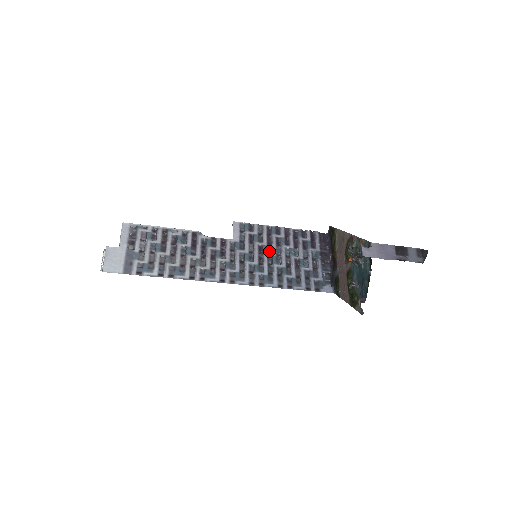
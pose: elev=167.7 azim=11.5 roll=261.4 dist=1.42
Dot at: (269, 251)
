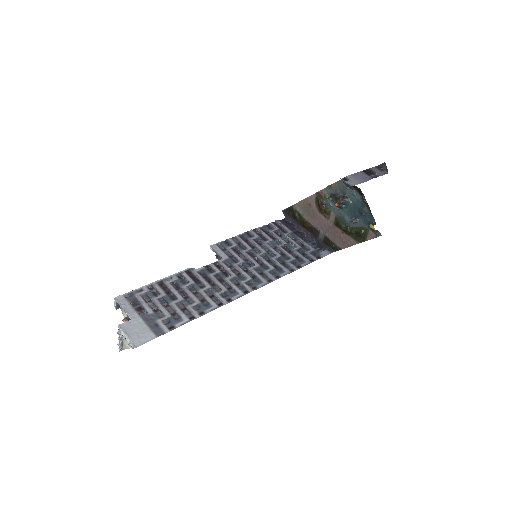
Dot at: (257, 252)
